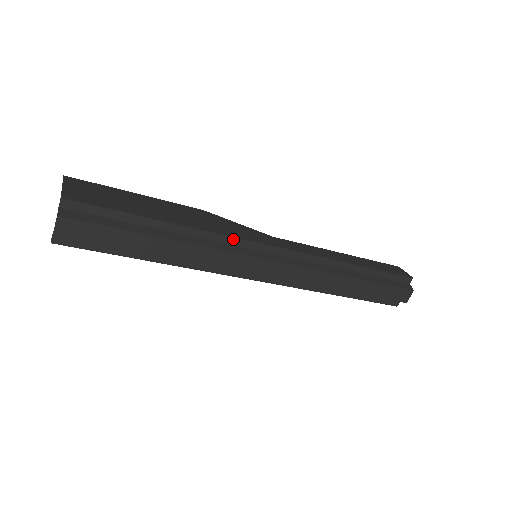
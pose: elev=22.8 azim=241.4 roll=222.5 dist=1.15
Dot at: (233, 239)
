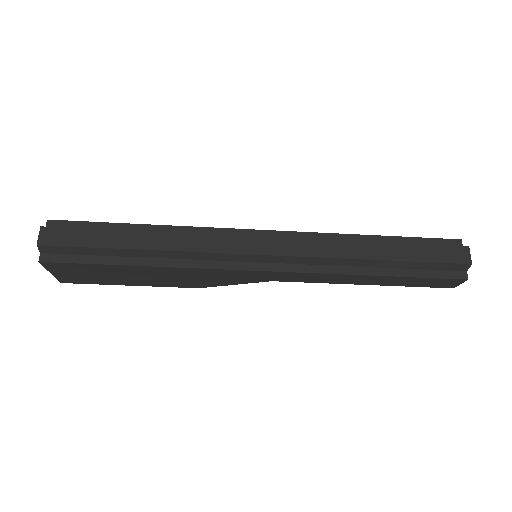
Dot at: (217, 230)
